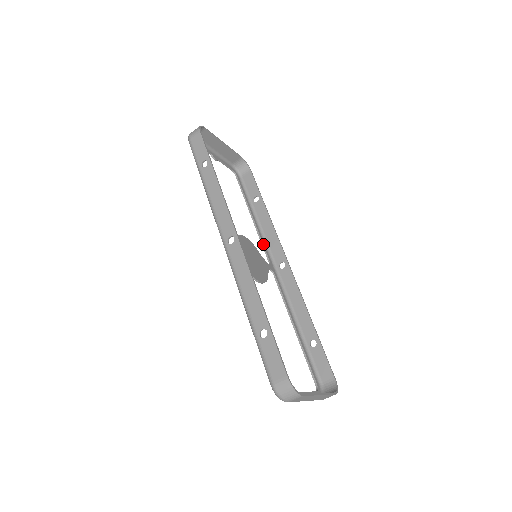
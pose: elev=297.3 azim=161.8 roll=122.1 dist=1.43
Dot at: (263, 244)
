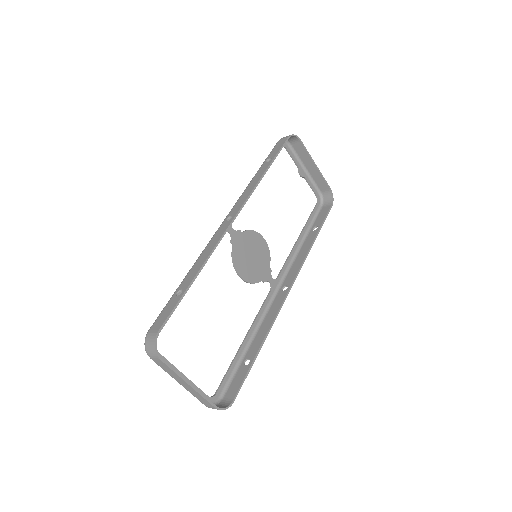
Dot at: (286, 263)
